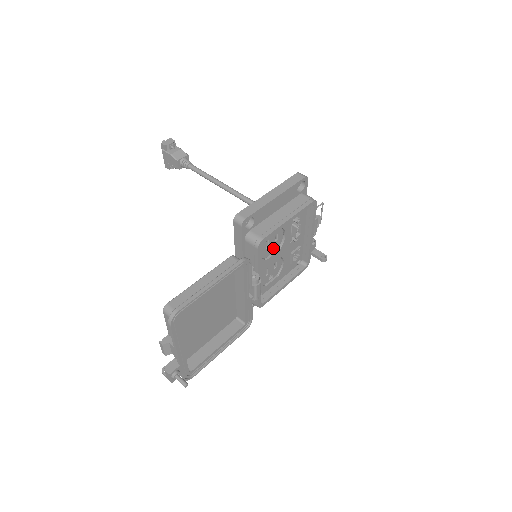
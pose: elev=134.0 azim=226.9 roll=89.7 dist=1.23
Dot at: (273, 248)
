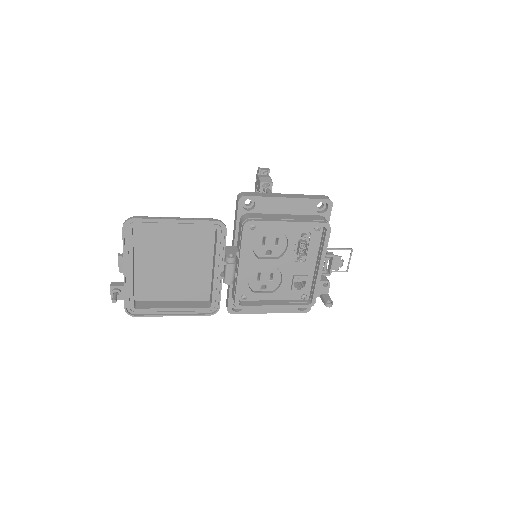
Dot at: (271, 252)
